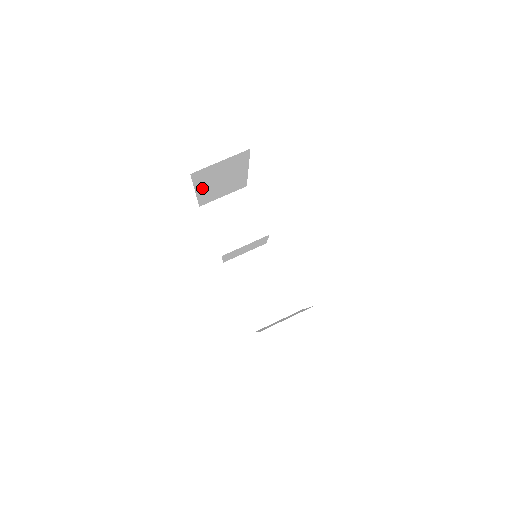
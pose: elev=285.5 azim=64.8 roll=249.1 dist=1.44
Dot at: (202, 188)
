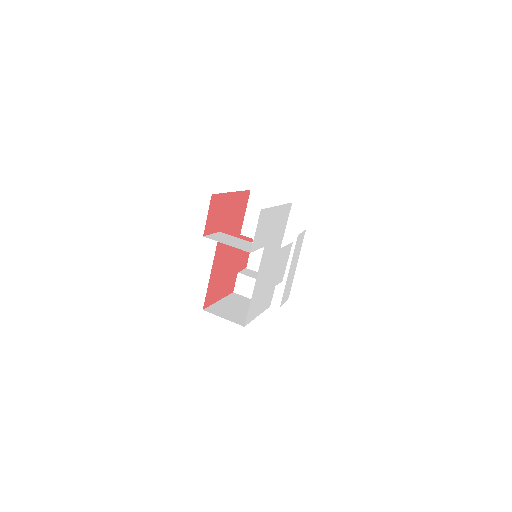
Dot at: occluded
